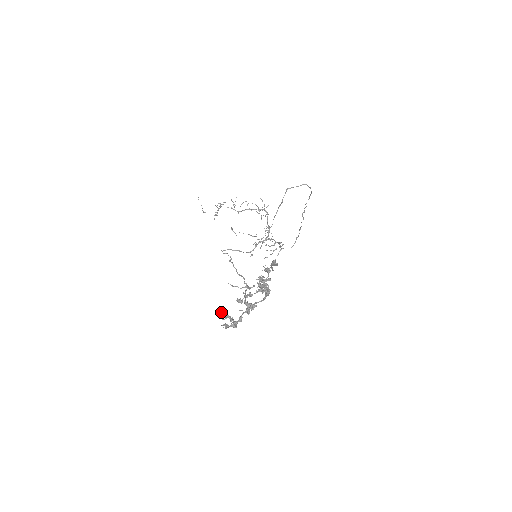
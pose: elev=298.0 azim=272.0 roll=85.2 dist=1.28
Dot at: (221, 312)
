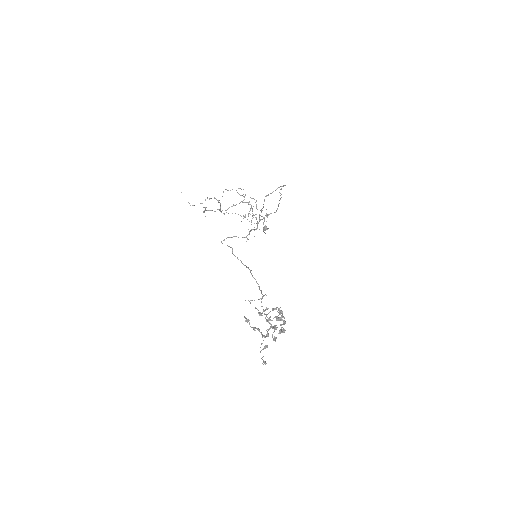
Dot at: (248, 321)
